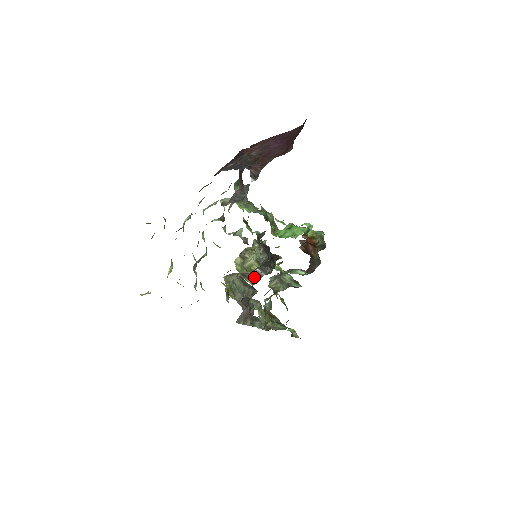
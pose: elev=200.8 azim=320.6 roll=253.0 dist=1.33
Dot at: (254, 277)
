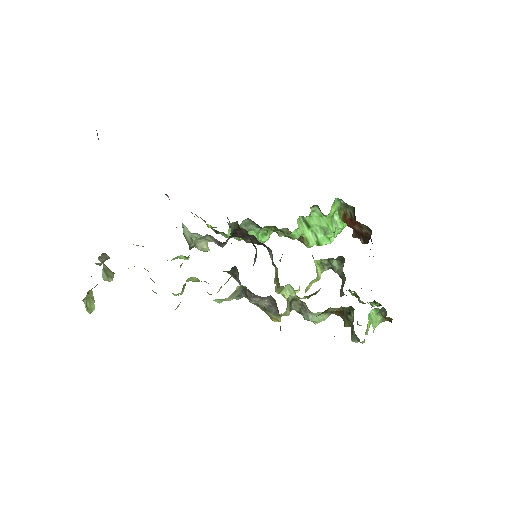
Dot at: occluded
